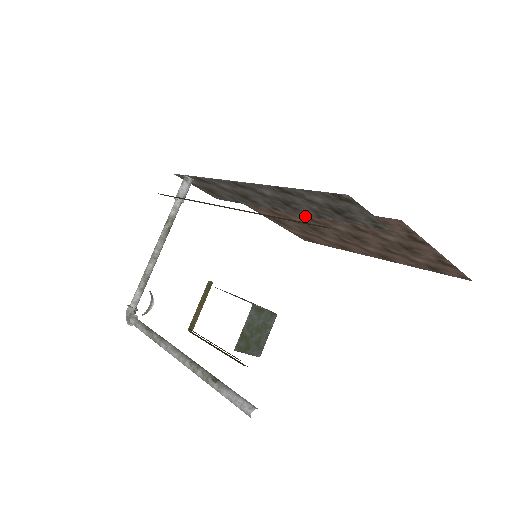
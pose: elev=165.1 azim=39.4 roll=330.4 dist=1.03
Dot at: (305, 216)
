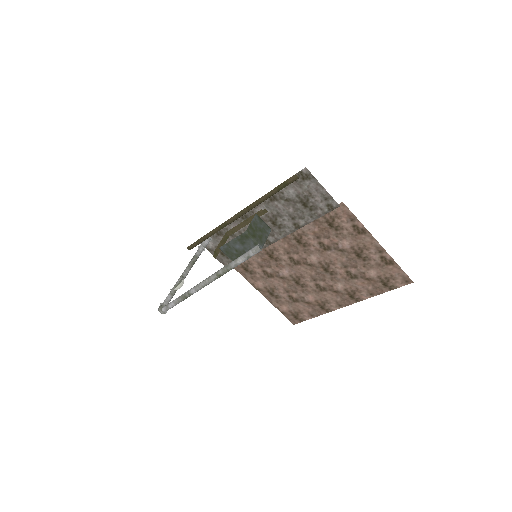
Dot at: (289, 258)
